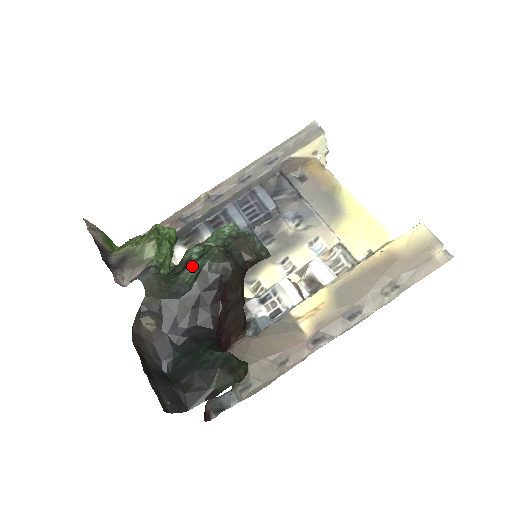
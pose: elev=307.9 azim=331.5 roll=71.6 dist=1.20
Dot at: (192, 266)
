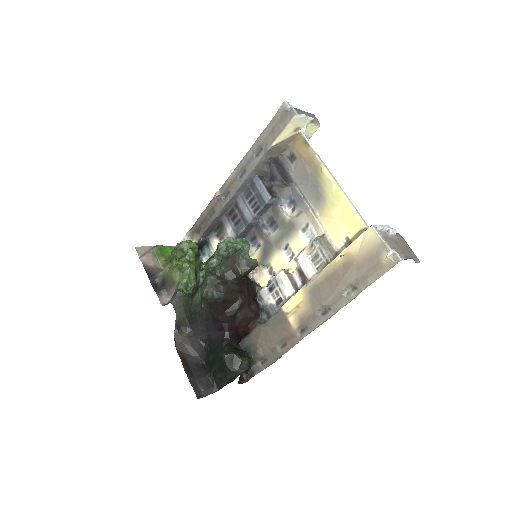
Dot at: (198, 292)
